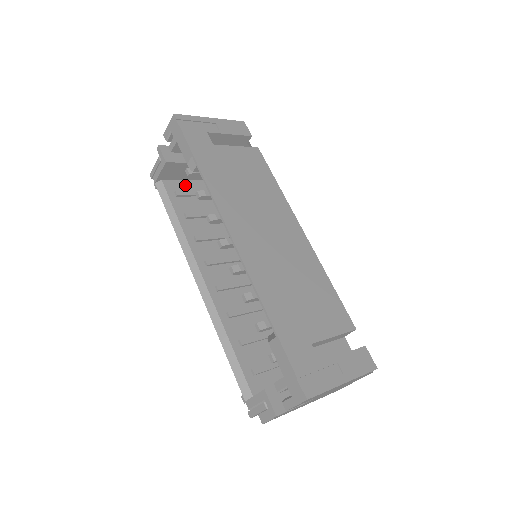
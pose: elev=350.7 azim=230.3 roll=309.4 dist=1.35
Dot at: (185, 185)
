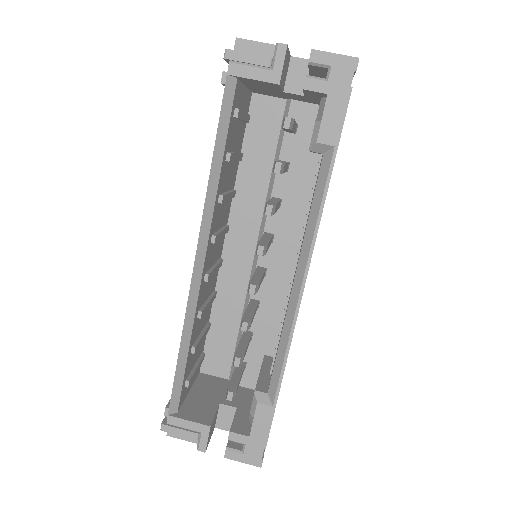
Dot at: (242, 95)
